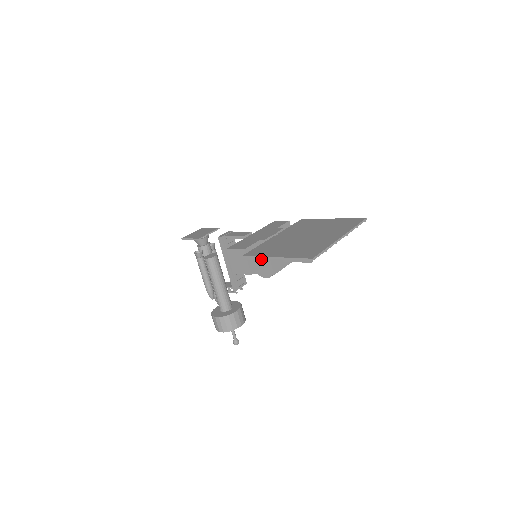
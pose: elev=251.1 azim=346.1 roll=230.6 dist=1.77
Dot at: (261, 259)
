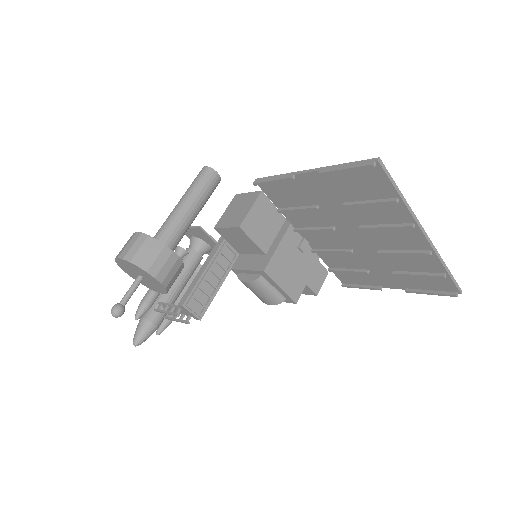
Dot at: (283, 177)
